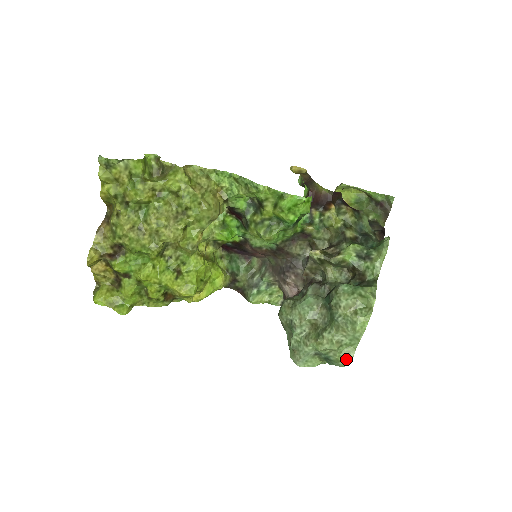
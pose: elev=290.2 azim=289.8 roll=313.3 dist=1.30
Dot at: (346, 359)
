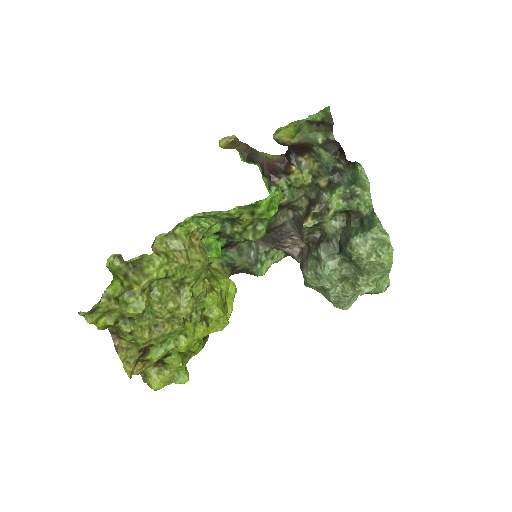
Dot at: (385, 288)
